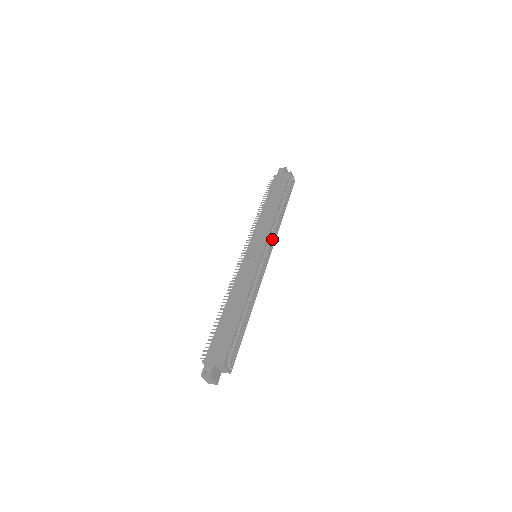
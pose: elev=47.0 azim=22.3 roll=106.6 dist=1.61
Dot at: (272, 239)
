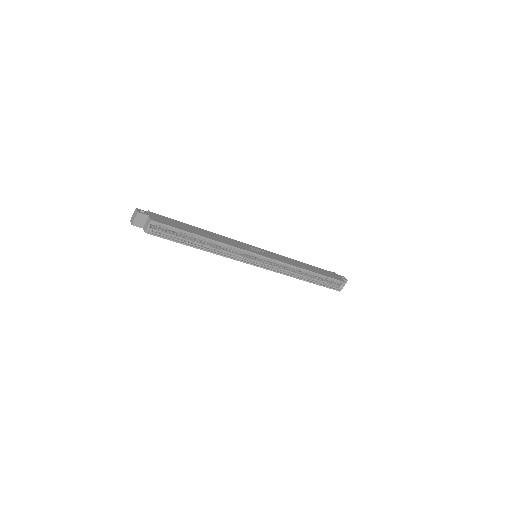
Dot at: (277, 269)
